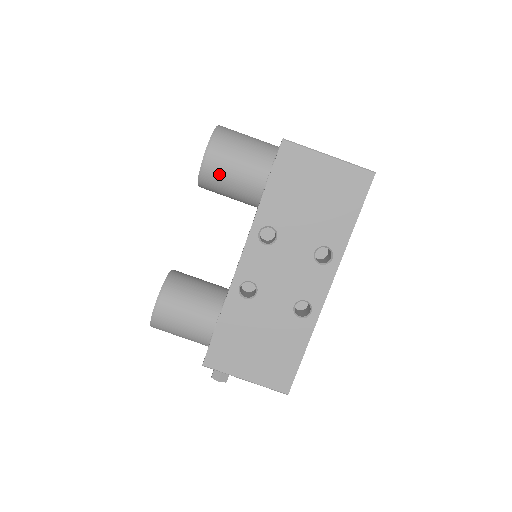
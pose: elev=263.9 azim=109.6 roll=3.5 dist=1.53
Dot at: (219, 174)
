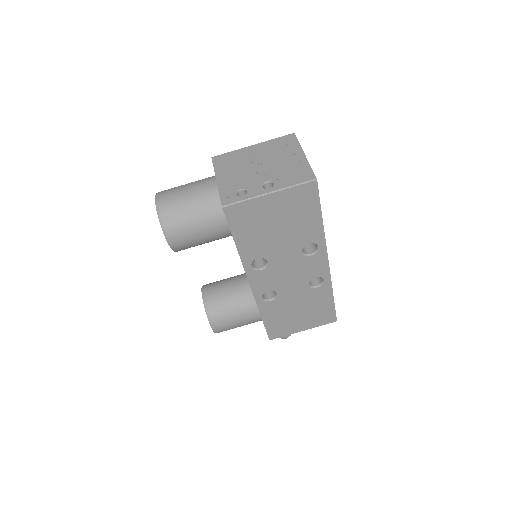
Dot at: (190, 245)
